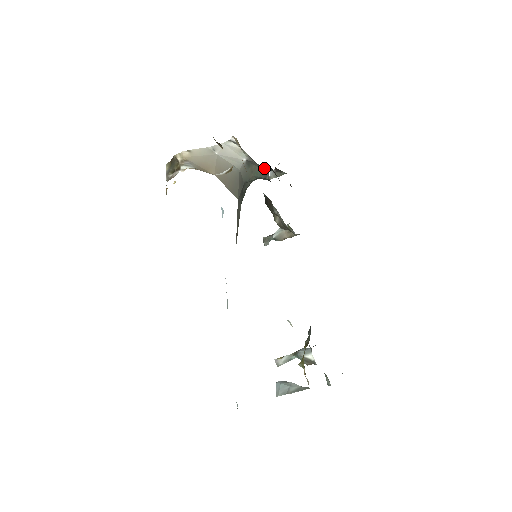
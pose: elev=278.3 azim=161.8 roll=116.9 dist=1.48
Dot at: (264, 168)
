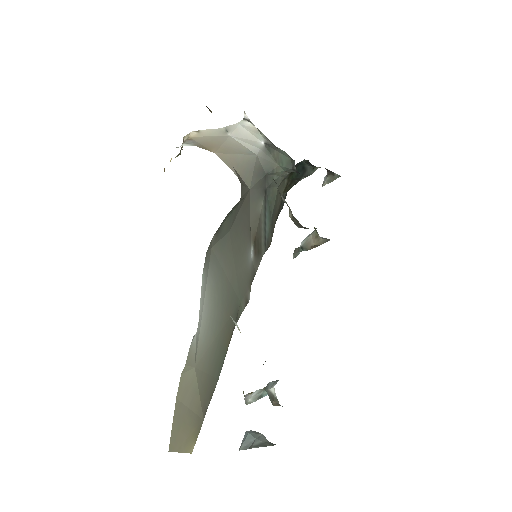
Dot at: (305, 165)
